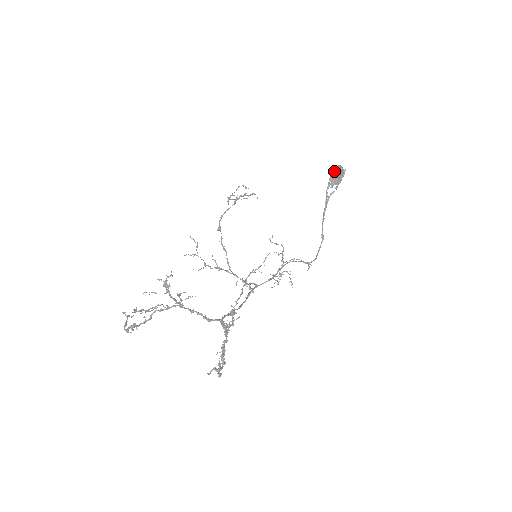
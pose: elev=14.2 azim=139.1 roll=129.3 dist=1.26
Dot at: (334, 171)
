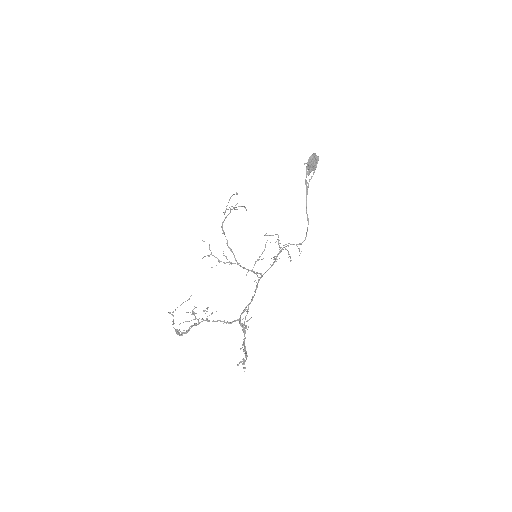
Dot at: (308, 162)
